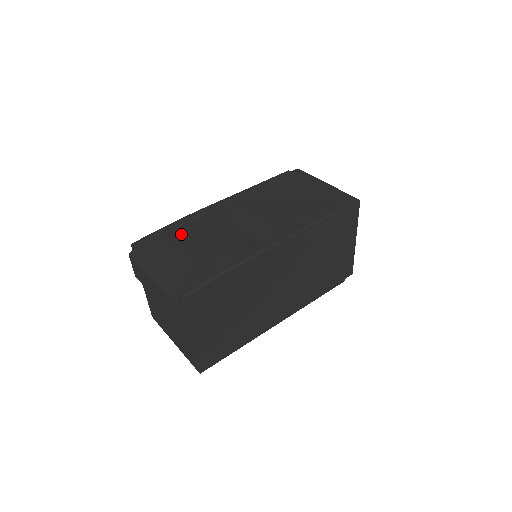
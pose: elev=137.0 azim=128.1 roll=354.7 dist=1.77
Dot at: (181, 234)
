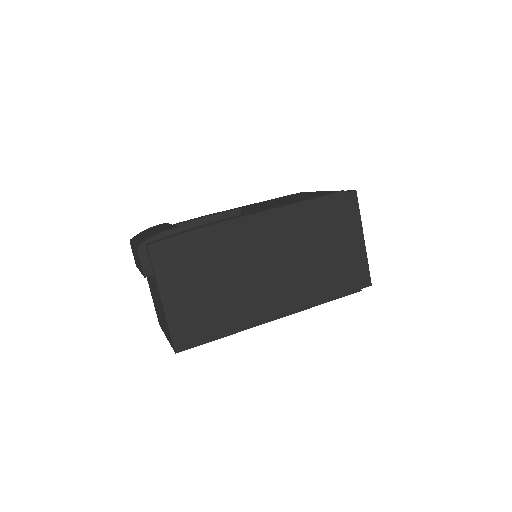
Dot at: occluded
